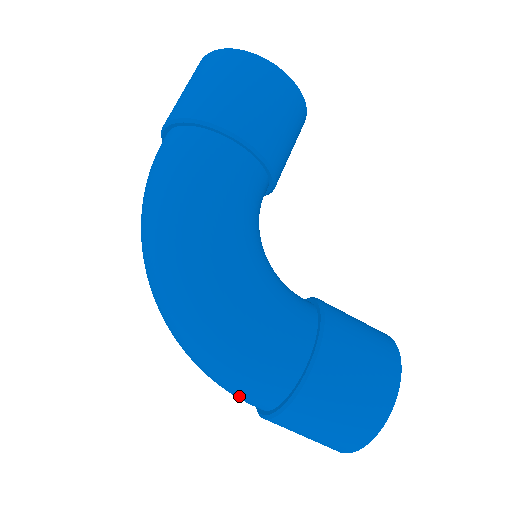
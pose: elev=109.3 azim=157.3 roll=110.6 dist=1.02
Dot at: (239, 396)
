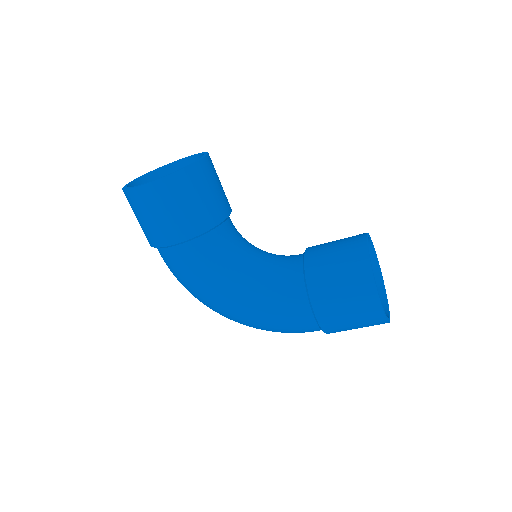
Dot at: occluded
